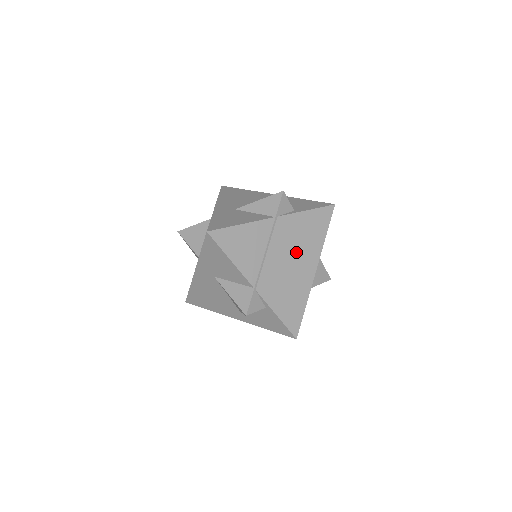
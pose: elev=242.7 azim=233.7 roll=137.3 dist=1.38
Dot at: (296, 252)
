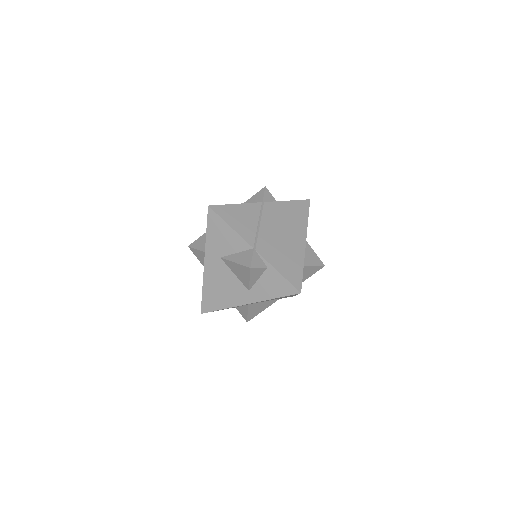
Dot at: (285, 227)
